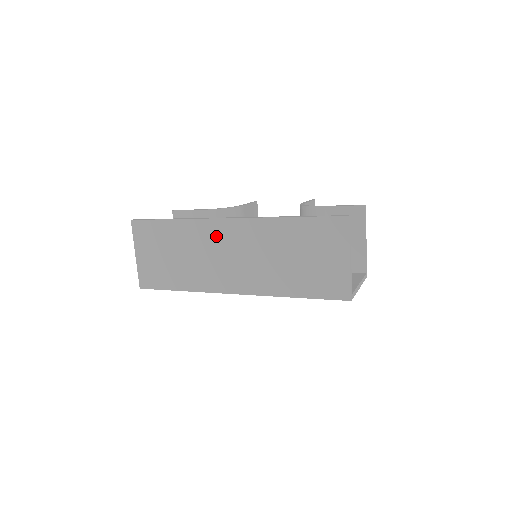
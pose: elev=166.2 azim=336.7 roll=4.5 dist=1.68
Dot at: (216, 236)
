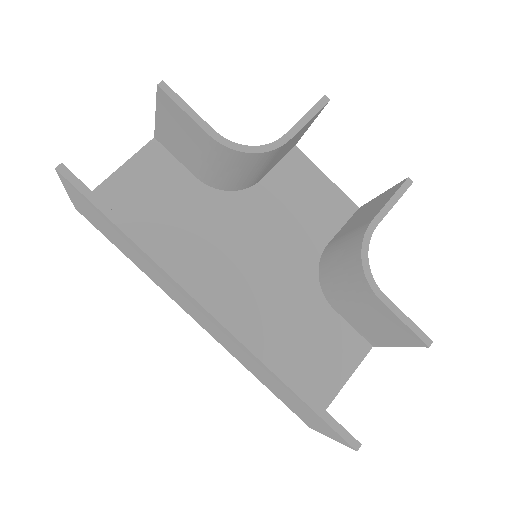
Dot at: (187, 299)
